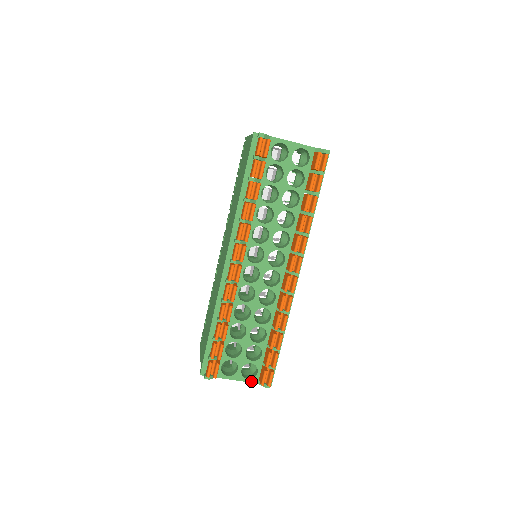
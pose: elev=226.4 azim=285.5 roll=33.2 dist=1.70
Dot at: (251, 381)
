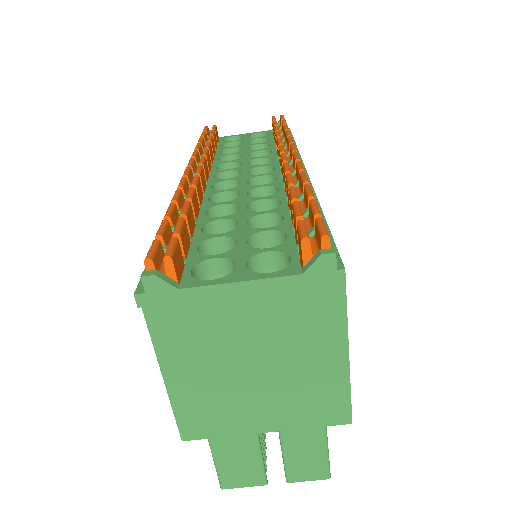
Dot at: (281, 275)
